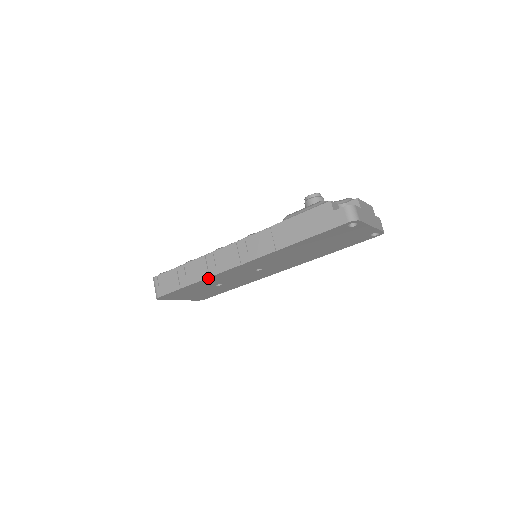
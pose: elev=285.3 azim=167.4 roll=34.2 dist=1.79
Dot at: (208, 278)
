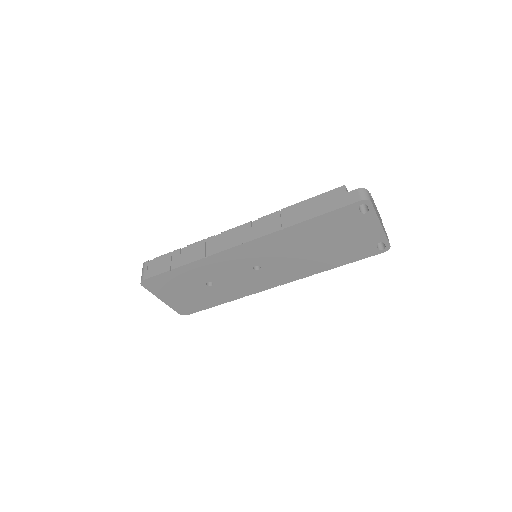
Dot at: (203, 259)
